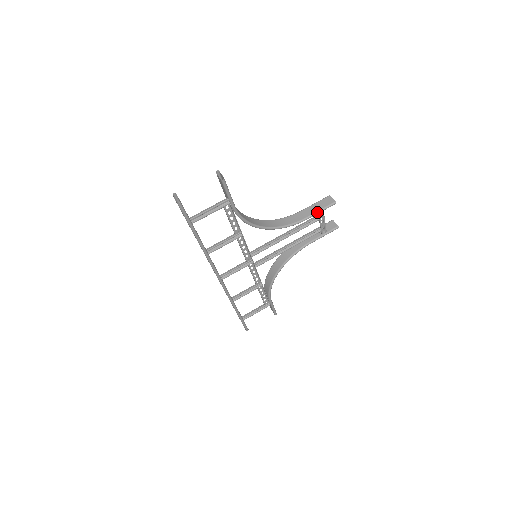
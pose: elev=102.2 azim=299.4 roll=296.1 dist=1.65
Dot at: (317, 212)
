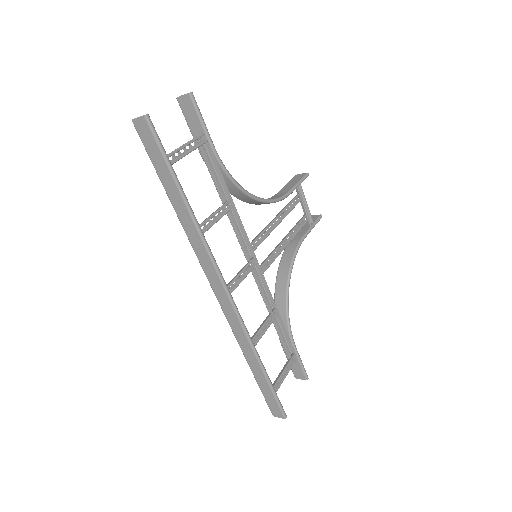
Dot at: (296, 184)
